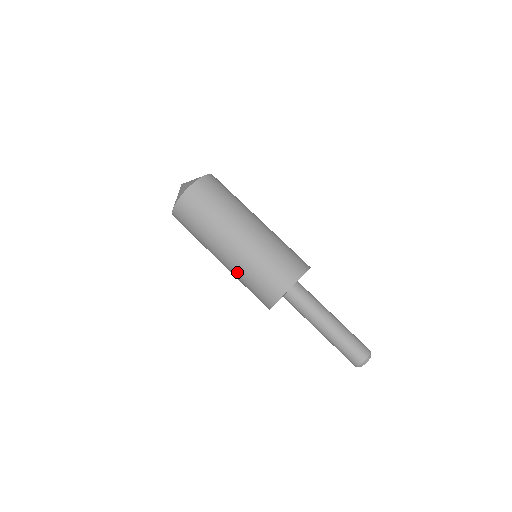
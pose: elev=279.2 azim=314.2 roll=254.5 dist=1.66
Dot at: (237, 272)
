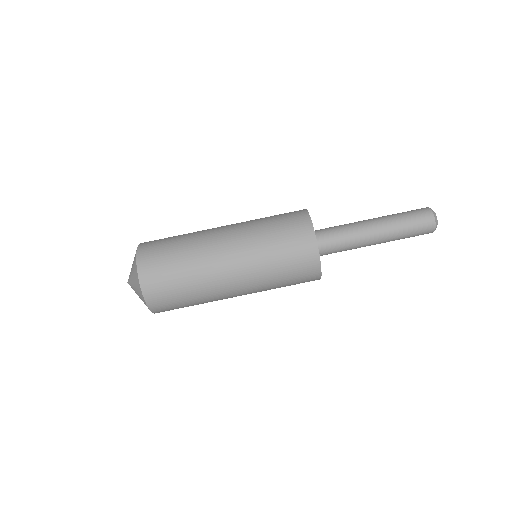
Dot at: occluded
